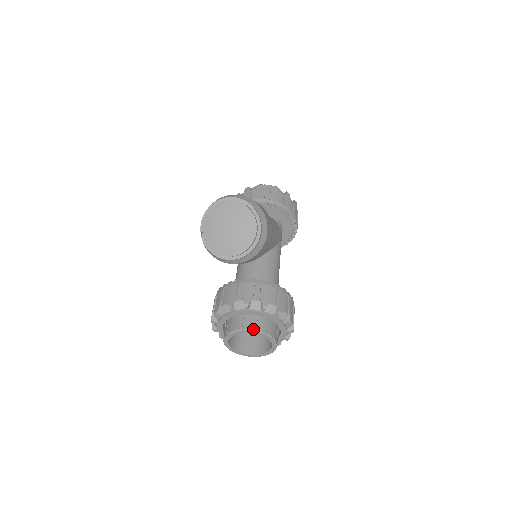
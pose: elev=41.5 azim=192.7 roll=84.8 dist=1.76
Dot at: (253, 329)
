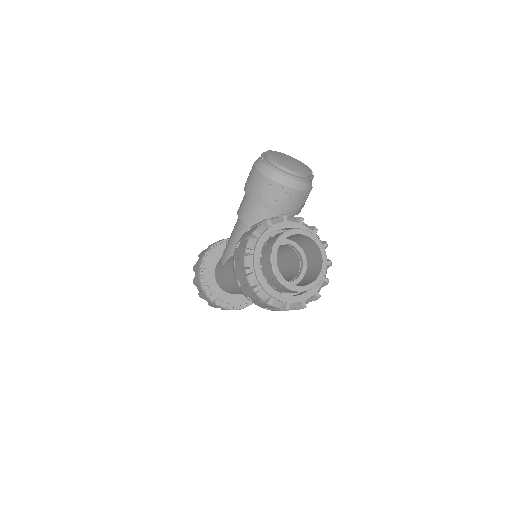
Dot at: (312, 234)
